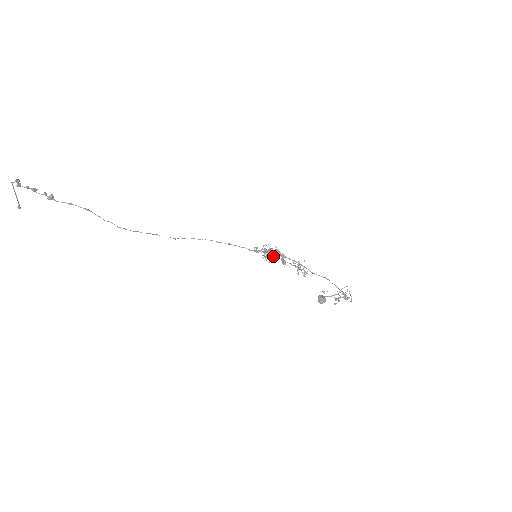
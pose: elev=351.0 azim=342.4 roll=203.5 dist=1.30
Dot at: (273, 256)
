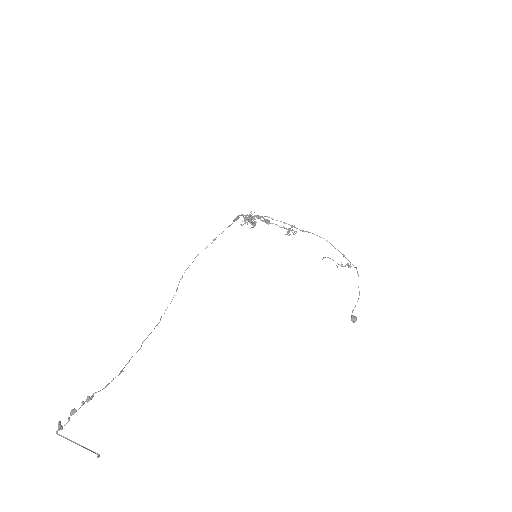
Dot at: (253, 218)
